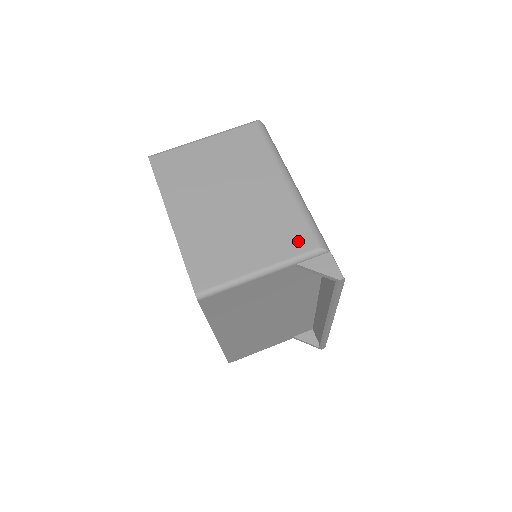
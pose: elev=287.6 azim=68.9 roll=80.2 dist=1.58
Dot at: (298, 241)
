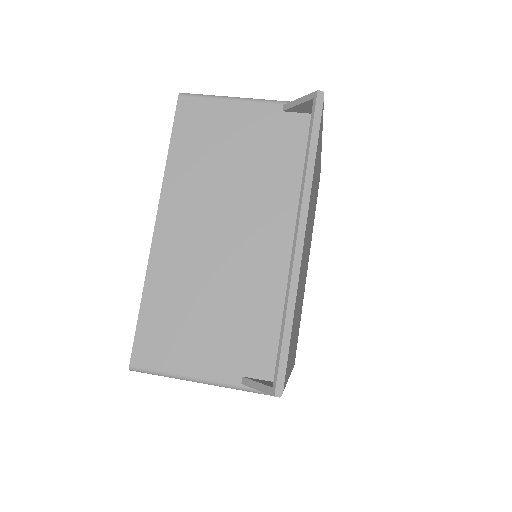
Dot at: occluded
